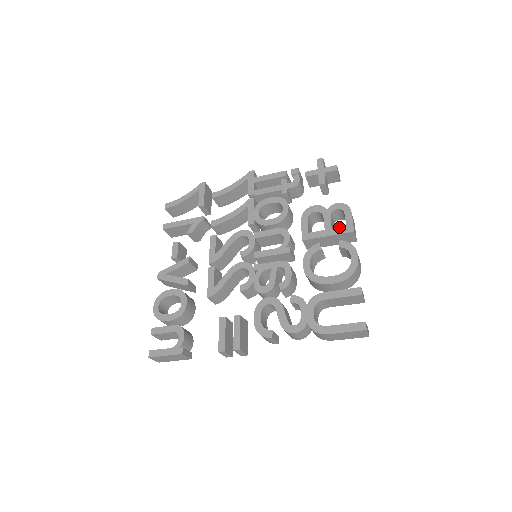
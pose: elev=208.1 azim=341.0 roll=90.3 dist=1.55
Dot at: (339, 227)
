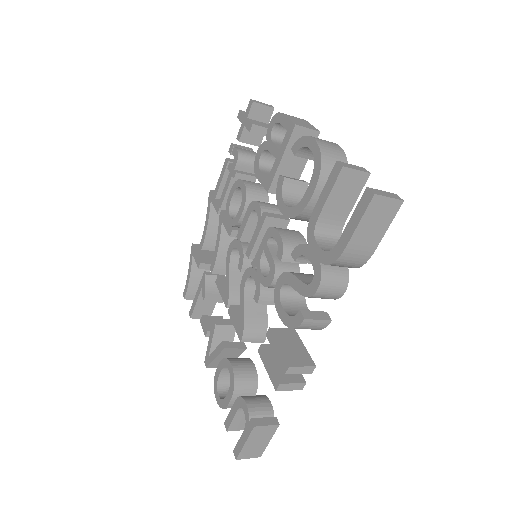
Dot at: (283, 139)
